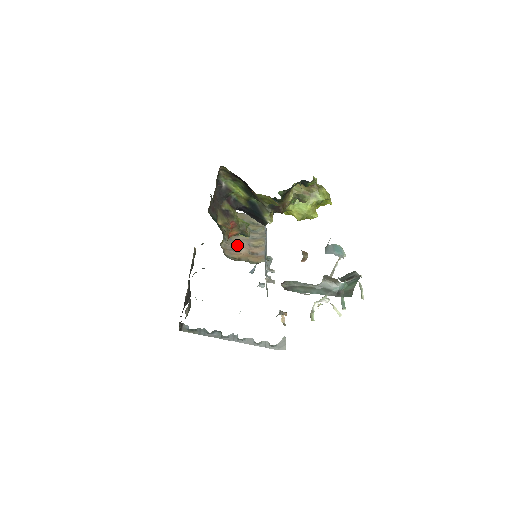
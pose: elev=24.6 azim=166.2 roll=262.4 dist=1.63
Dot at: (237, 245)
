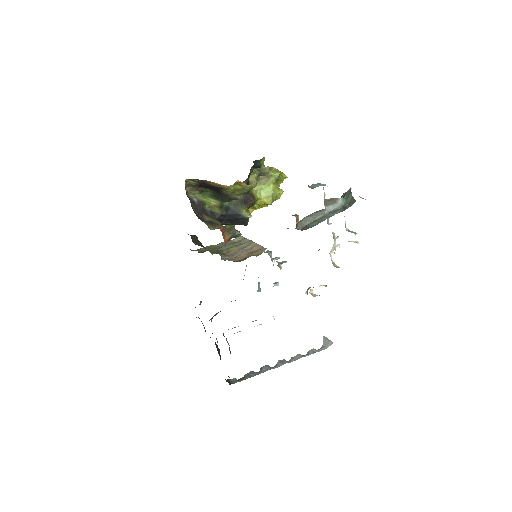
Dot at: (235, 255)
